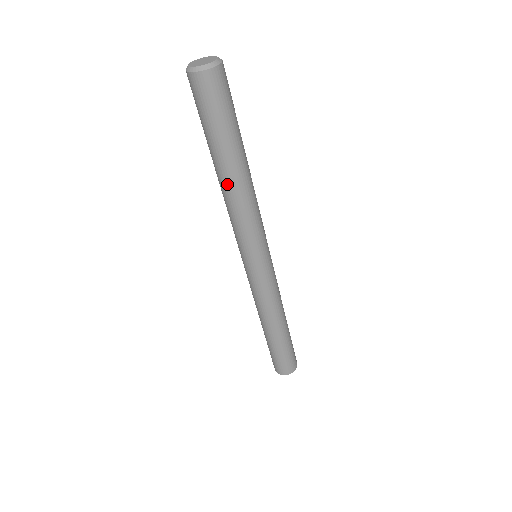
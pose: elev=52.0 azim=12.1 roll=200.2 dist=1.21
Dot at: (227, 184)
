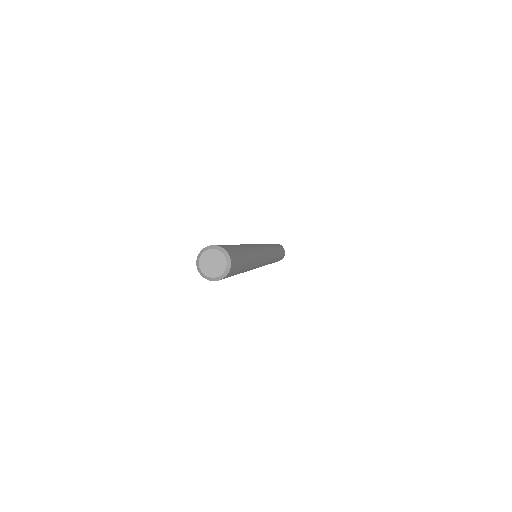
Dot at: occluded
